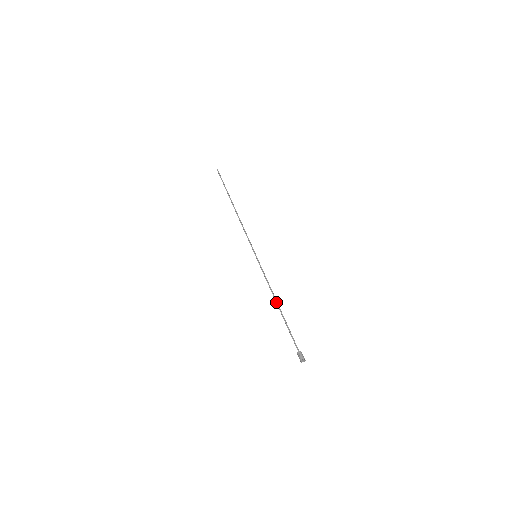
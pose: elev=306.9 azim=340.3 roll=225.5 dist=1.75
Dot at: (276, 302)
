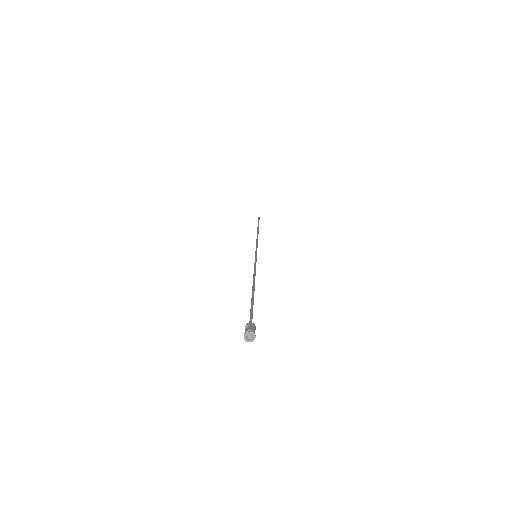
Dot at: occluded
